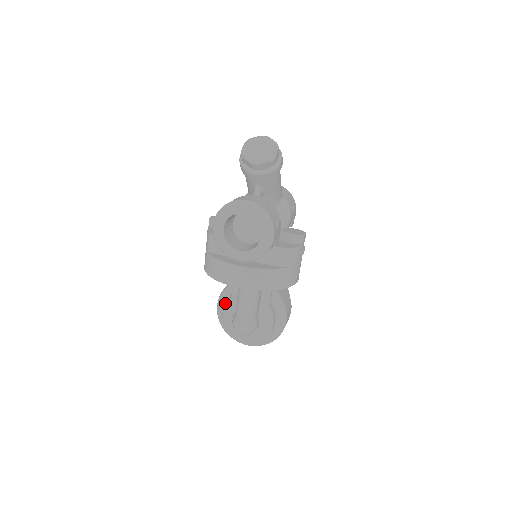
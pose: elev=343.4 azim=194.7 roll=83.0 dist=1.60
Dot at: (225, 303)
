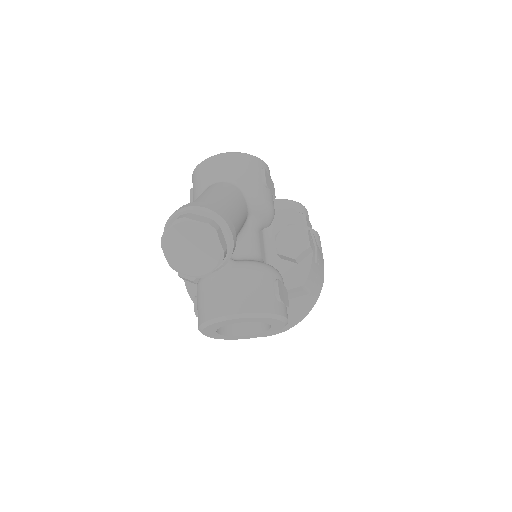
Dot at: occluded
